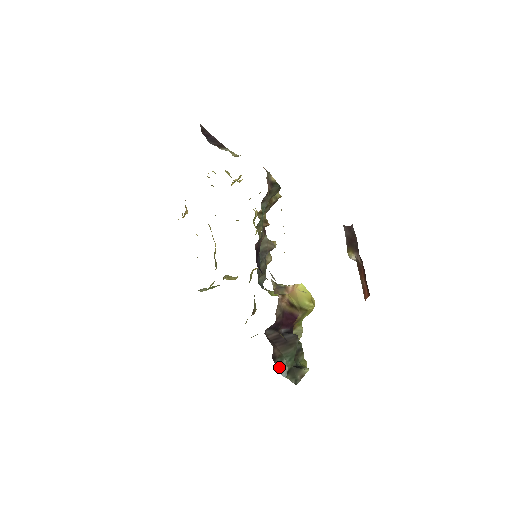
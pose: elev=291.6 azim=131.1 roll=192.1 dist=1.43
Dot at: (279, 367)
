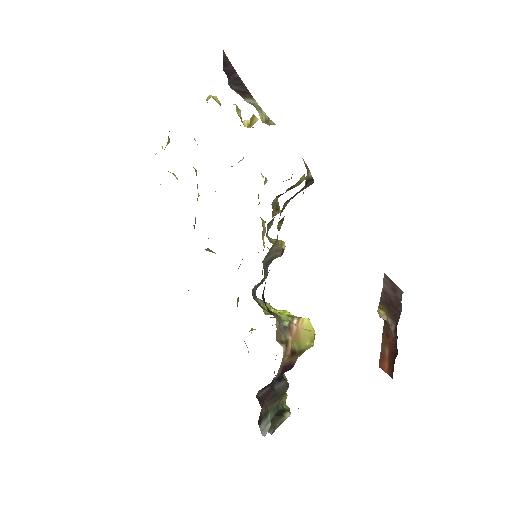
Dot at: (262, 427)
